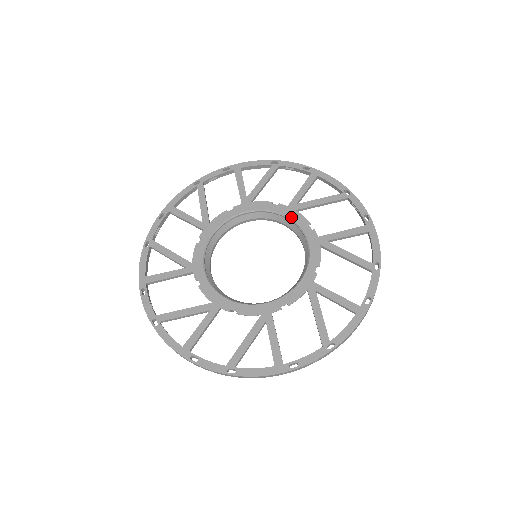
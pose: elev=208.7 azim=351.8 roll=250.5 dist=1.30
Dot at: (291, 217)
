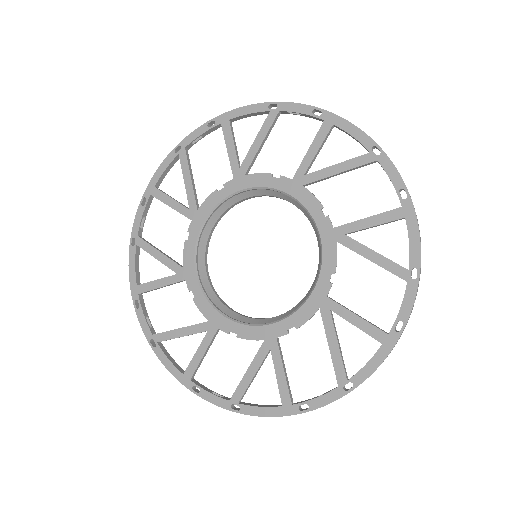
Dot at: (248, 186)
